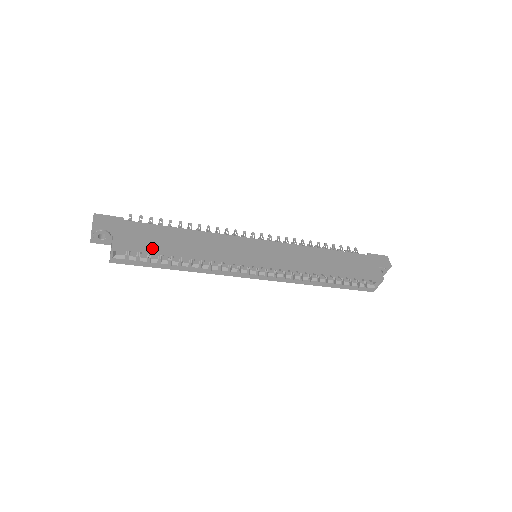
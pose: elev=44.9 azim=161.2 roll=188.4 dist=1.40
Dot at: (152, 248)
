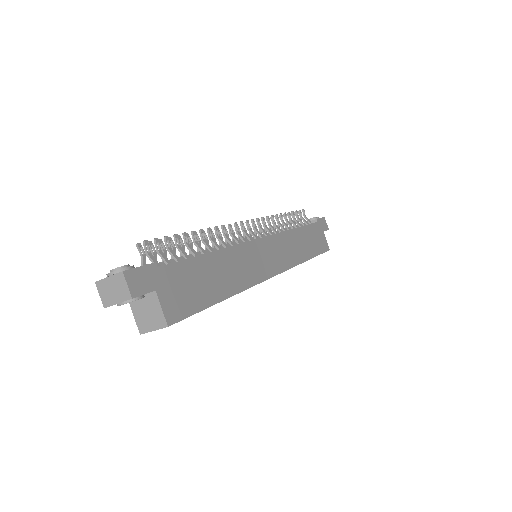
Dot at: (202, 306)
